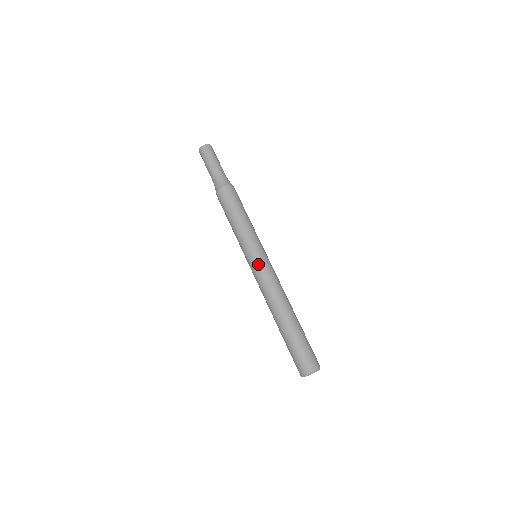
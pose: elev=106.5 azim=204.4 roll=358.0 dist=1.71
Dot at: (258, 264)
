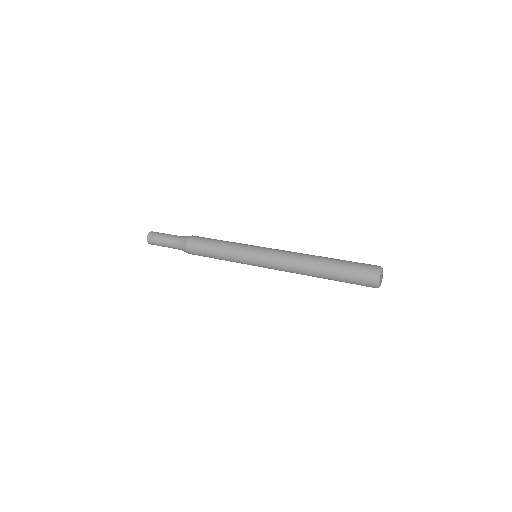
Dot at: (268, 248)
